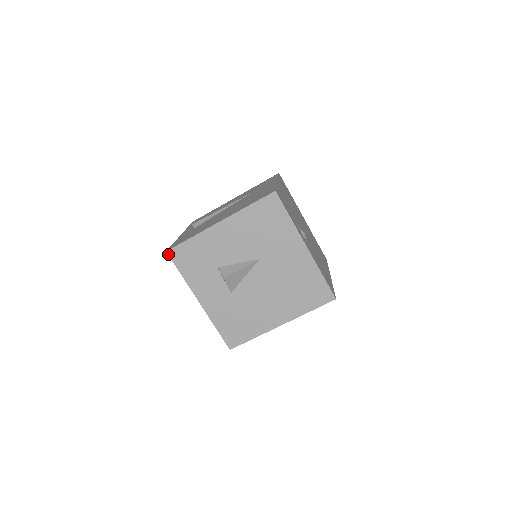
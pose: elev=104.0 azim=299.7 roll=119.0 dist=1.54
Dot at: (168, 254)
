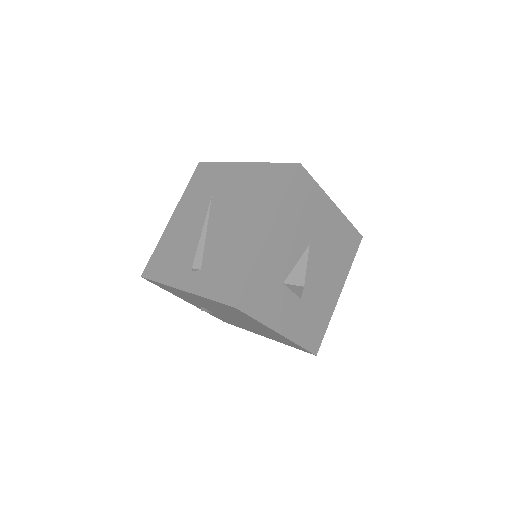
Dot at: (238, 309)
